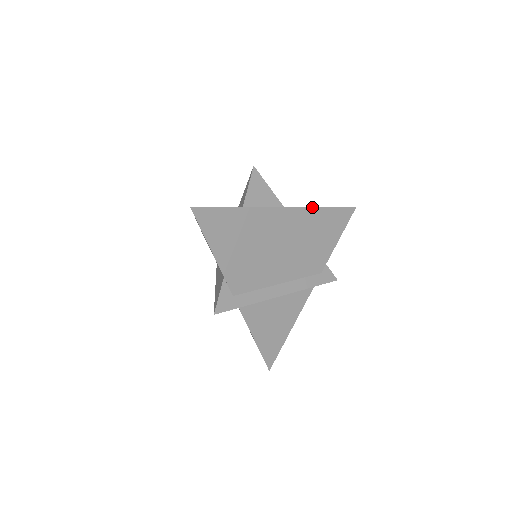
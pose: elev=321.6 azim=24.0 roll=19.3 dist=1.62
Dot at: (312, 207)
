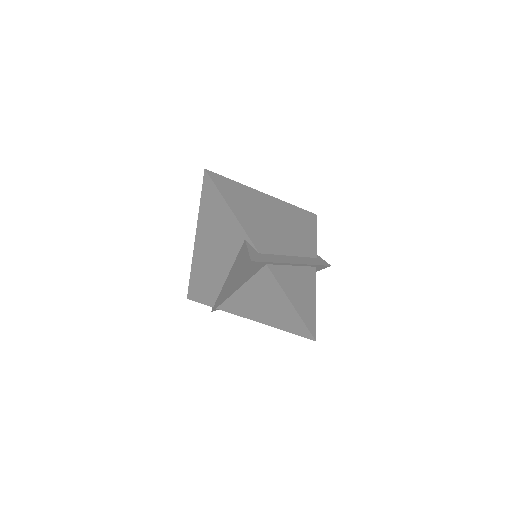
Dot at: (288, 203)
